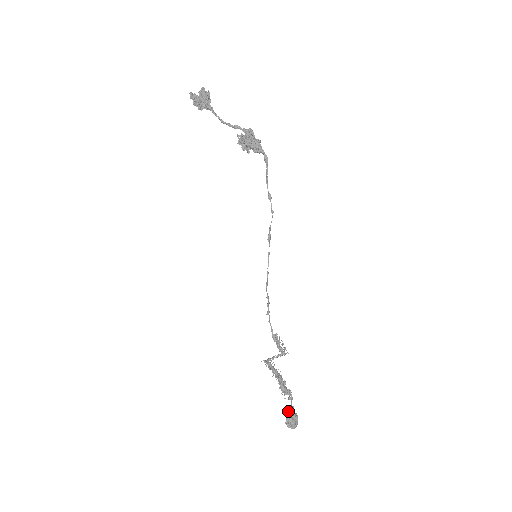
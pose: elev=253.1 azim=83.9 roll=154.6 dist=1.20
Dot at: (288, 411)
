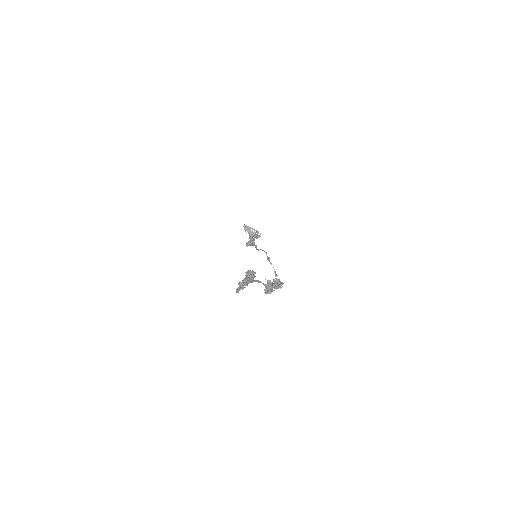
Dot at: (249, 244)
